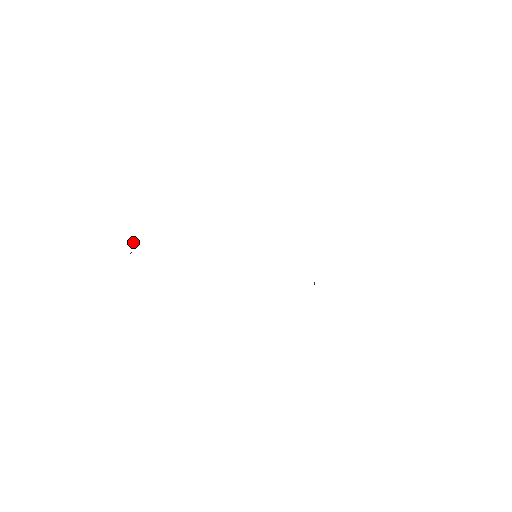
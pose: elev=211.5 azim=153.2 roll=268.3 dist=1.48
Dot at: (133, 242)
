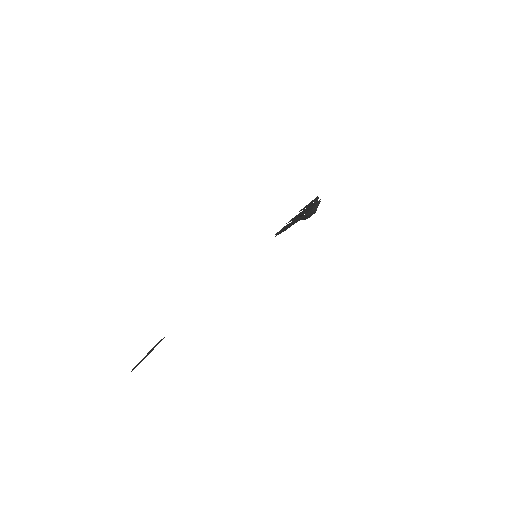
Dot at: (153, 347)
